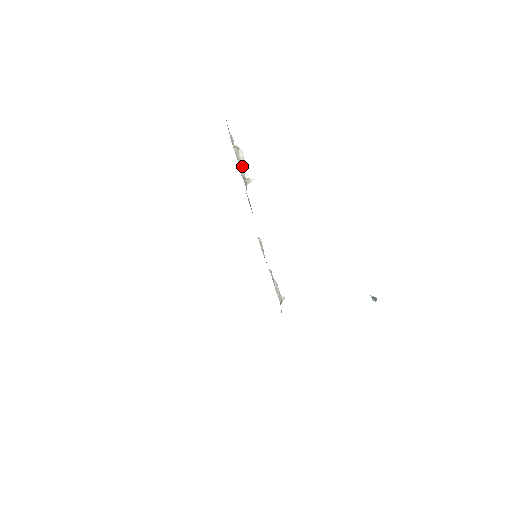
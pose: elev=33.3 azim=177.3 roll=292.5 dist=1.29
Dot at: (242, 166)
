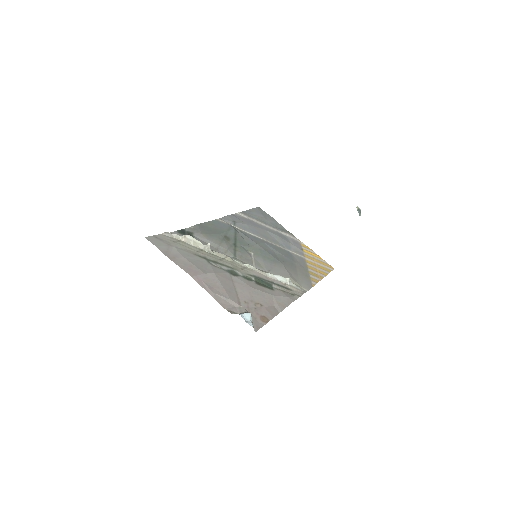
Dot at: (197, 242)
